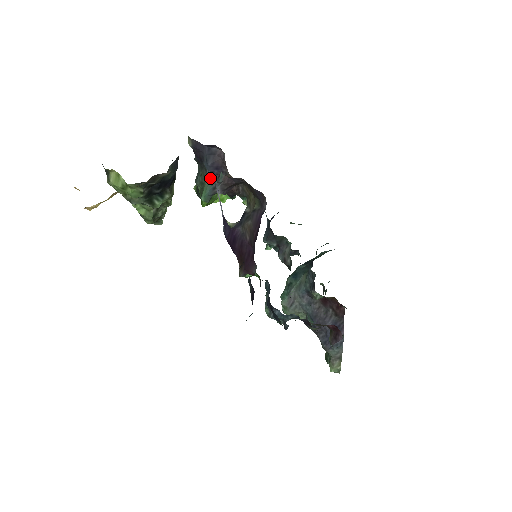
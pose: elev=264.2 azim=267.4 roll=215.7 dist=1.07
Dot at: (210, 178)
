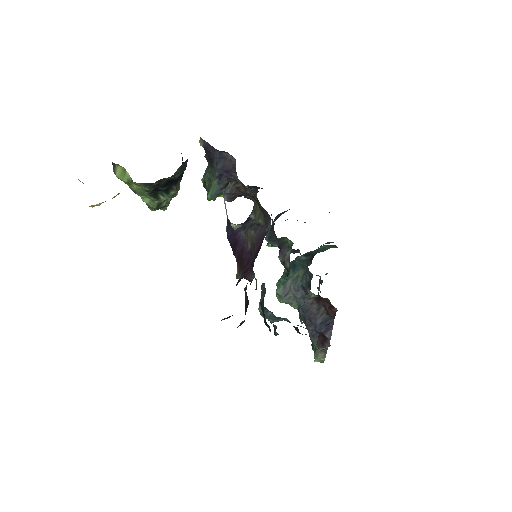
Dot at: (218, 179)
